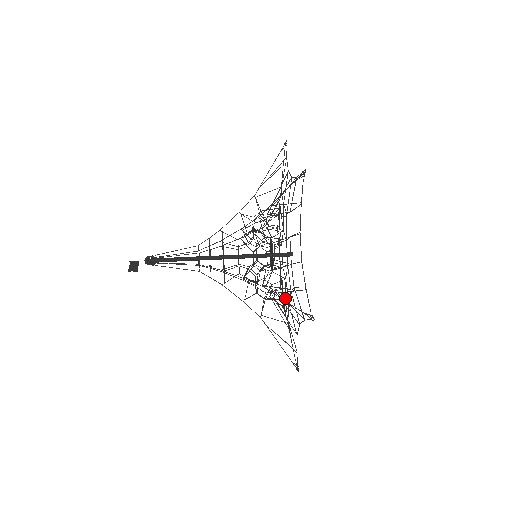
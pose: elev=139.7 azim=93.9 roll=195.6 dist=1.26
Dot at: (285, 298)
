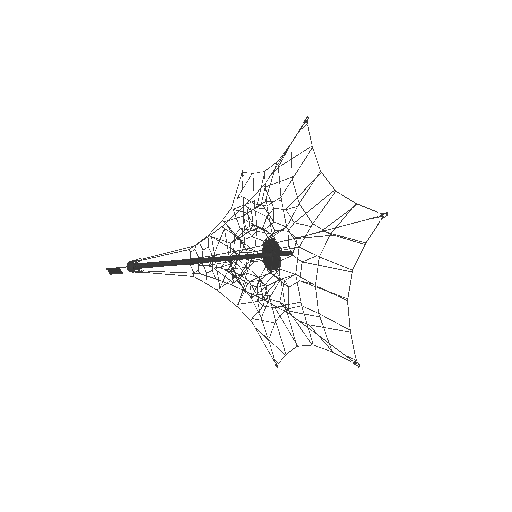
Dot at: (300, 300)
